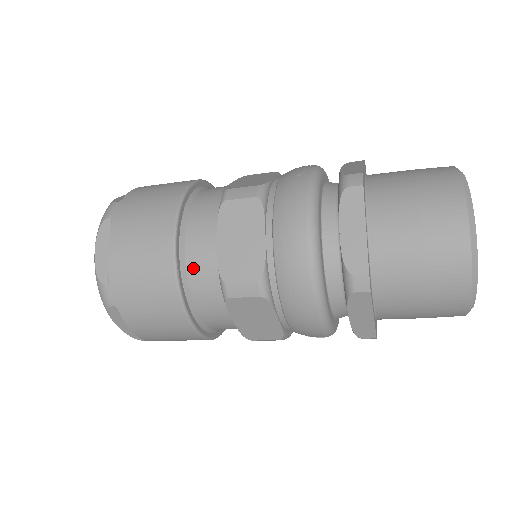
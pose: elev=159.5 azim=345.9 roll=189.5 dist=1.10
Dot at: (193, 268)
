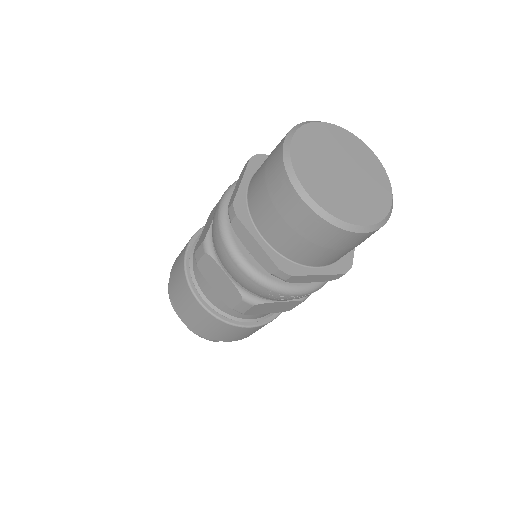
Dot at: (194, 257)
